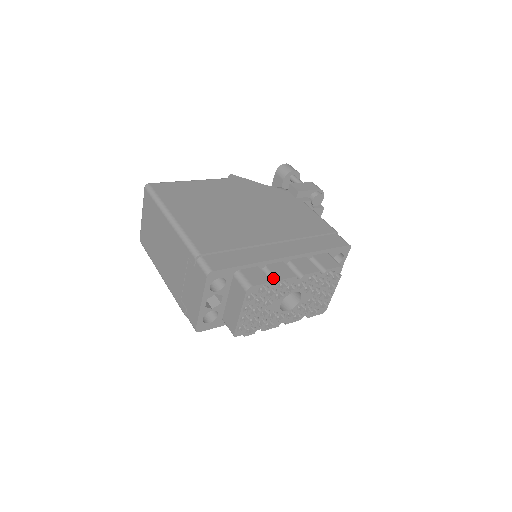
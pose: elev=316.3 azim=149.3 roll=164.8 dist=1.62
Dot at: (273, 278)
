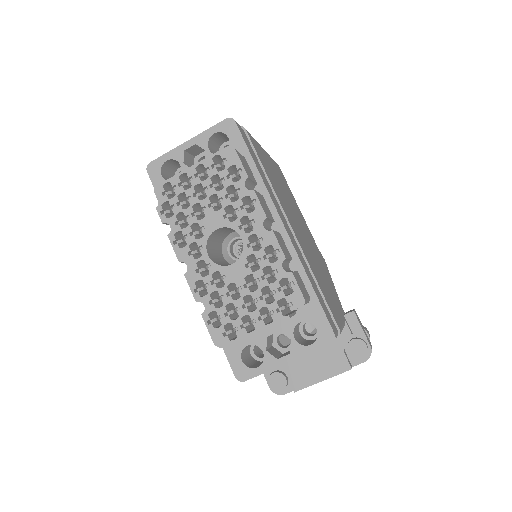
Dot at: occluded
